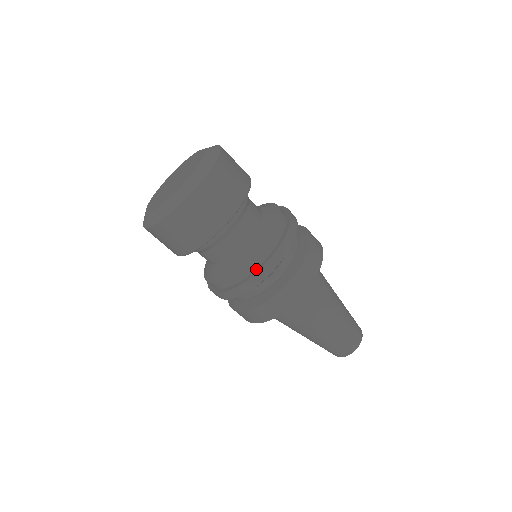
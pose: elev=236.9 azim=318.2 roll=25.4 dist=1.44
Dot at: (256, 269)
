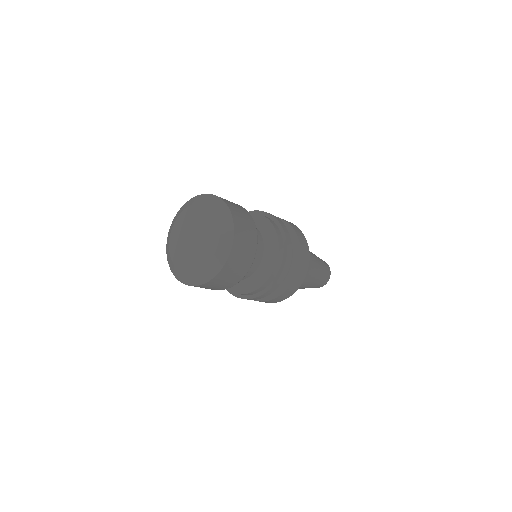
Dot at: (282, 260)
